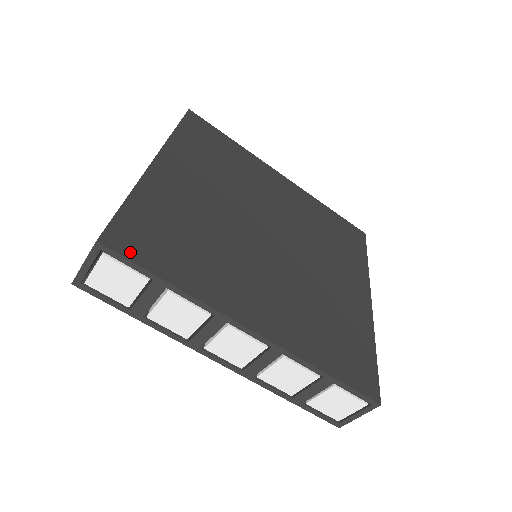
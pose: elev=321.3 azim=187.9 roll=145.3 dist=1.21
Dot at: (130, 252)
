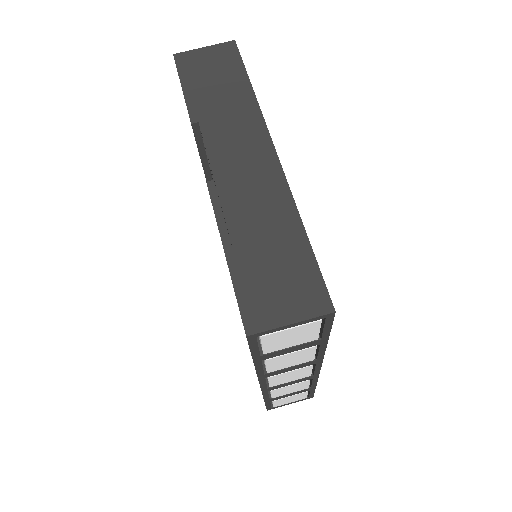
Dot at: occluded
